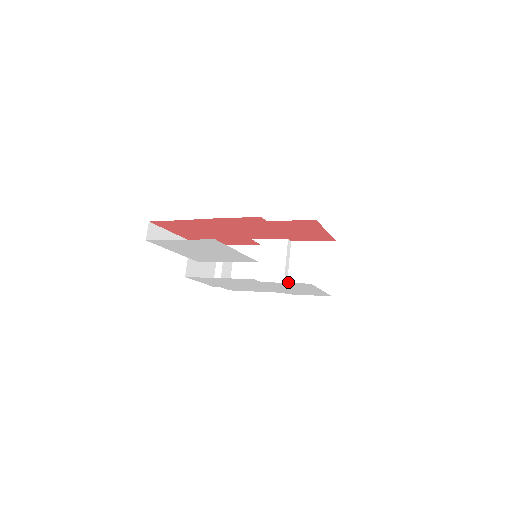
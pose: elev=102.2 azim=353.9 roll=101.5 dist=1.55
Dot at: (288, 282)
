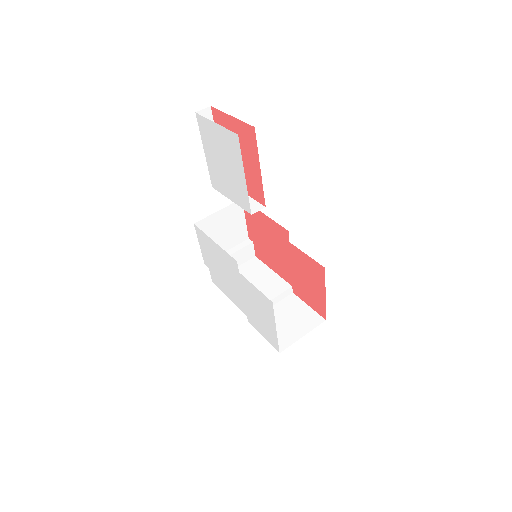
Dot at: occluded
